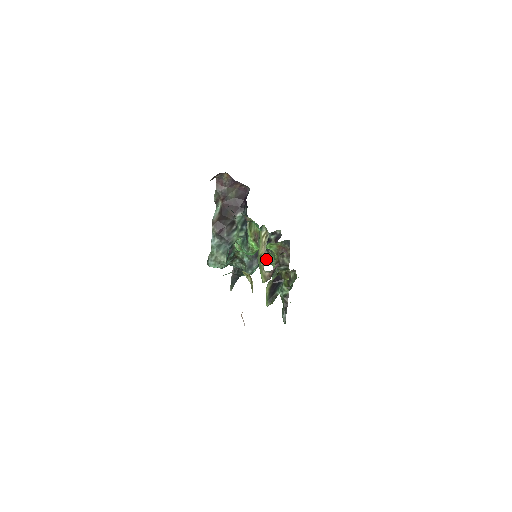
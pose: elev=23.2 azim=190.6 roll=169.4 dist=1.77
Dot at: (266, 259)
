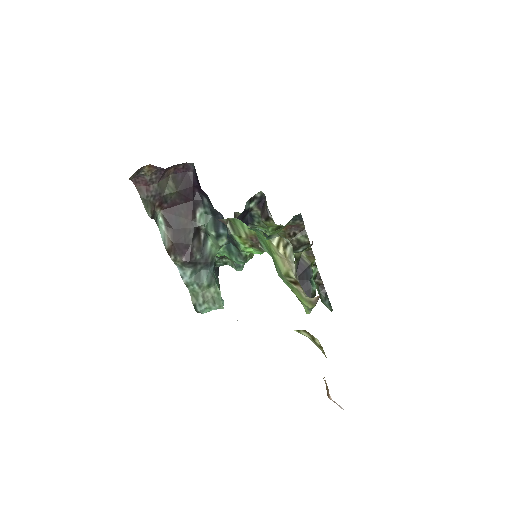
Dot at: occluded
